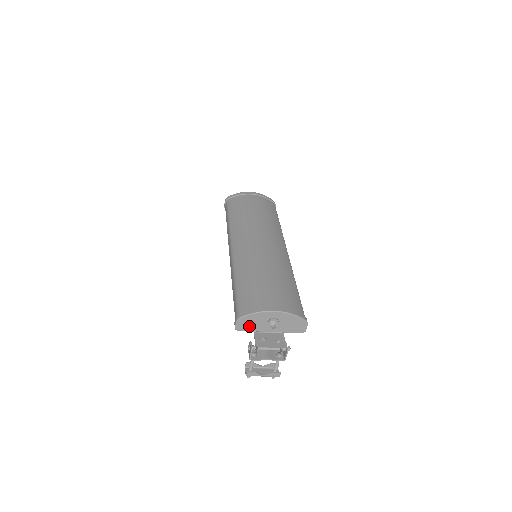
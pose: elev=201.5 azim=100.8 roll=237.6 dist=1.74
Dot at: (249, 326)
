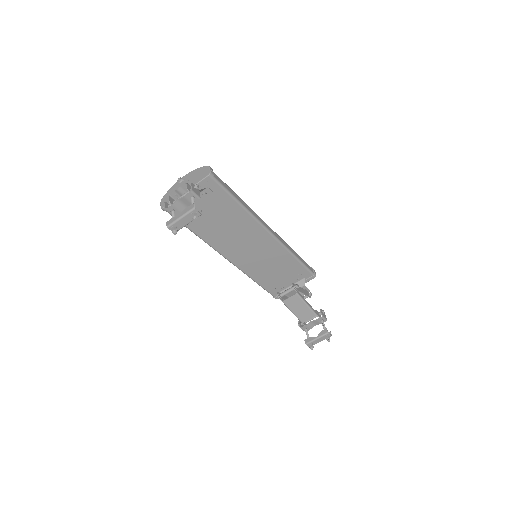
Dot at: occluded
